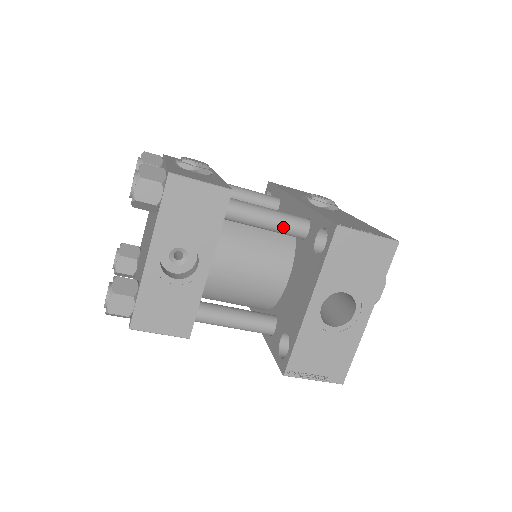
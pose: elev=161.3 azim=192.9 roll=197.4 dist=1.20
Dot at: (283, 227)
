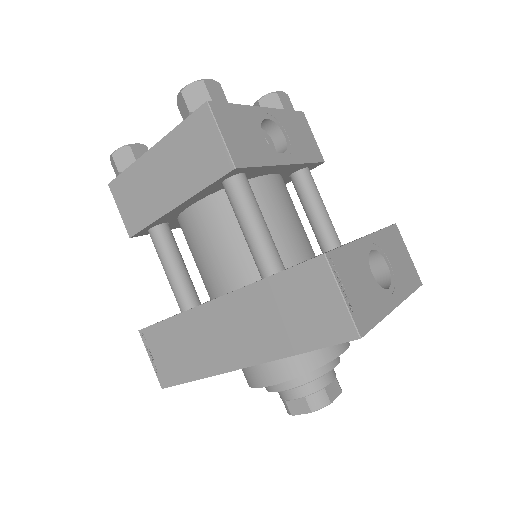
Dot at: (329, 222)
